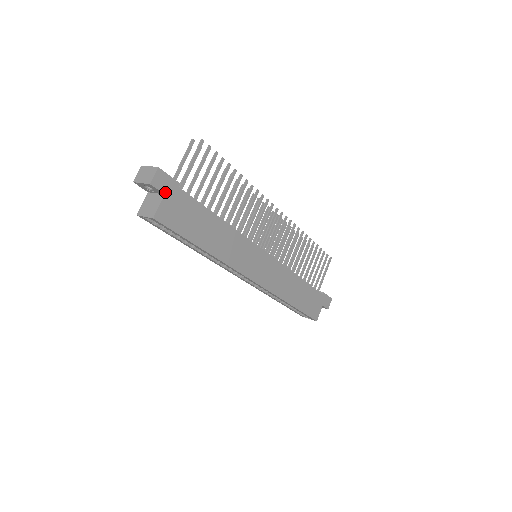
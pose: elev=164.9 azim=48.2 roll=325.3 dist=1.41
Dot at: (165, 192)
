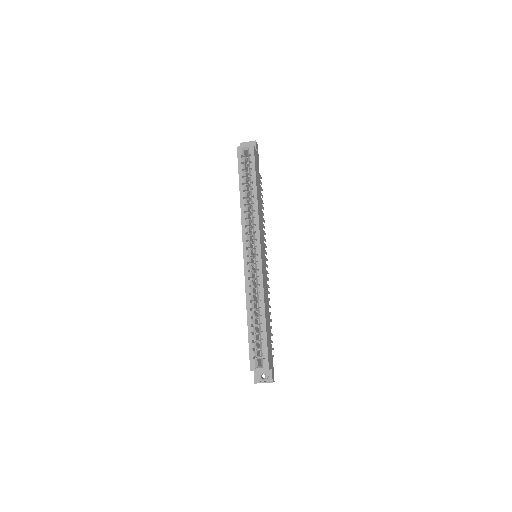
Dot at: (257, 152)
